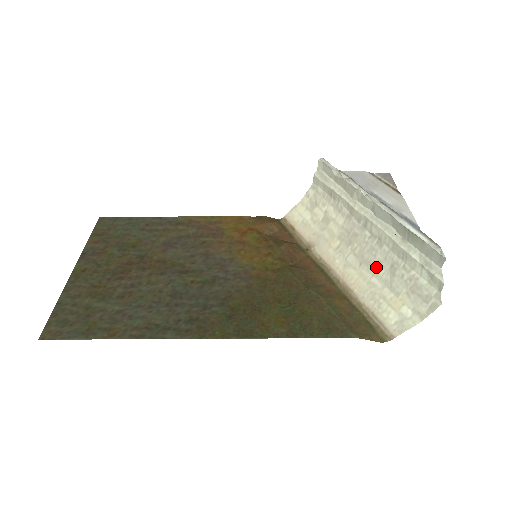
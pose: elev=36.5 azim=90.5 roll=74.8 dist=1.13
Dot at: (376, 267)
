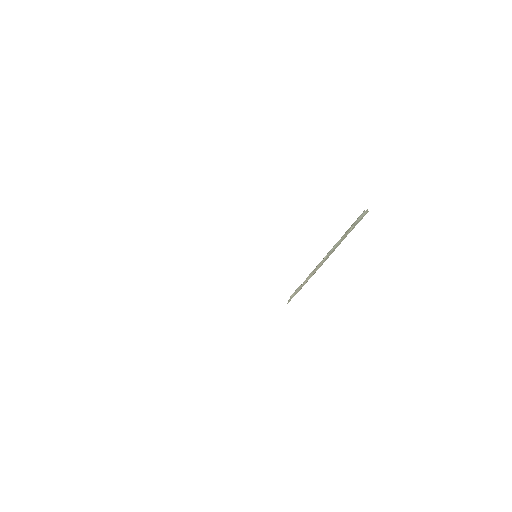
Dot at: occluded
